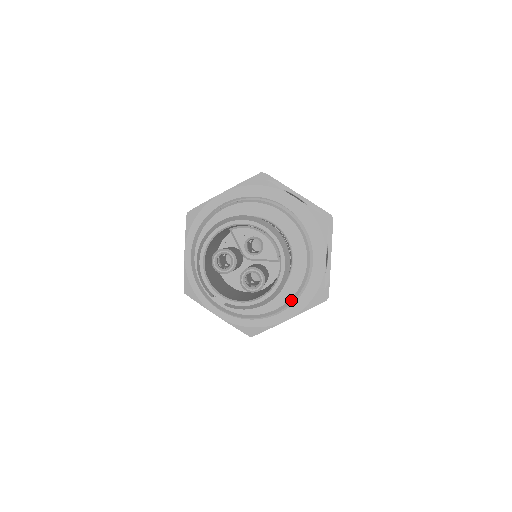
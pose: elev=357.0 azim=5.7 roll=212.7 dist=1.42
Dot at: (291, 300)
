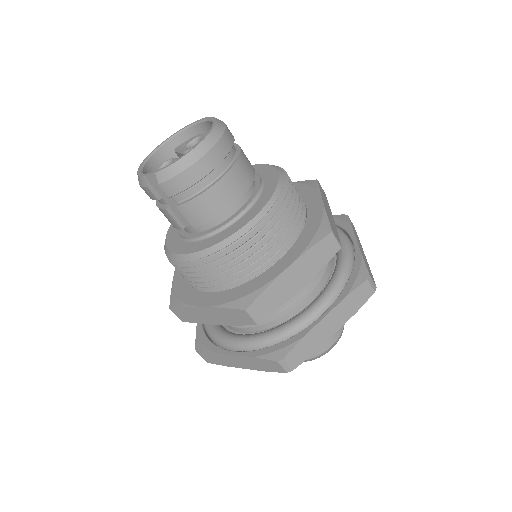
Dot at: (267, 208)
